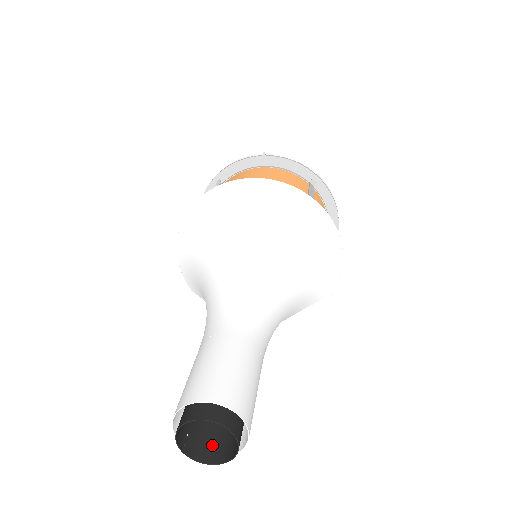
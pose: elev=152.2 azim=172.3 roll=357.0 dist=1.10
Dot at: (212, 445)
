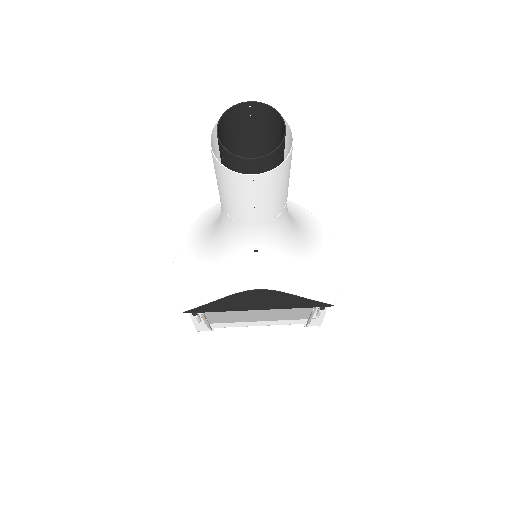
Dot at: (250, 171)
